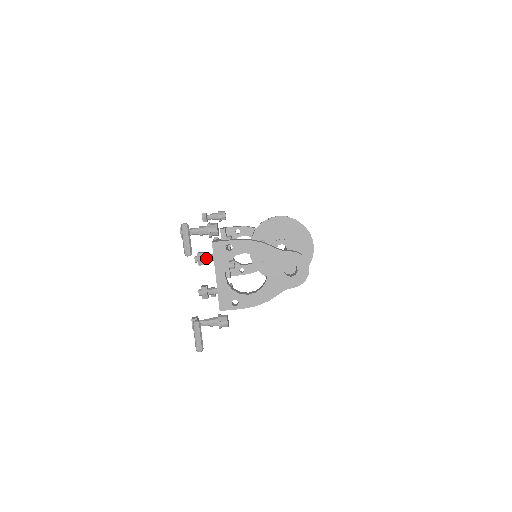
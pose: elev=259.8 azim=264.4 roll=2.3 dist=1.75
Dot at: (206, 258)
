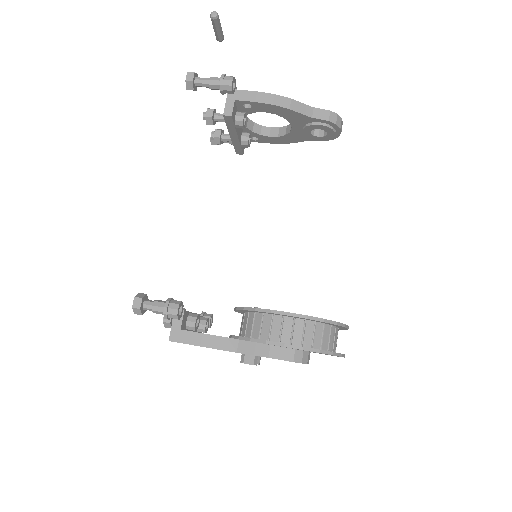
Dot at: (225, 134)
